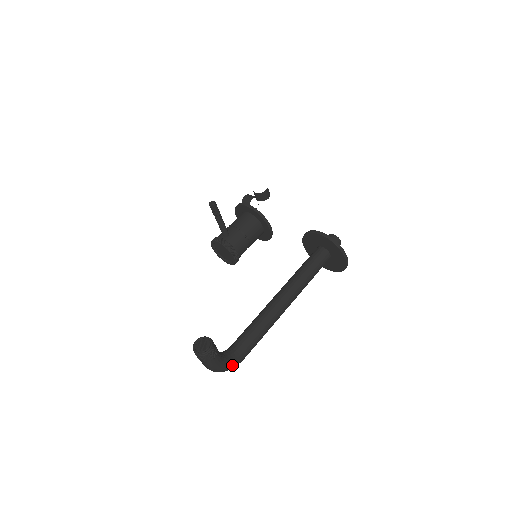
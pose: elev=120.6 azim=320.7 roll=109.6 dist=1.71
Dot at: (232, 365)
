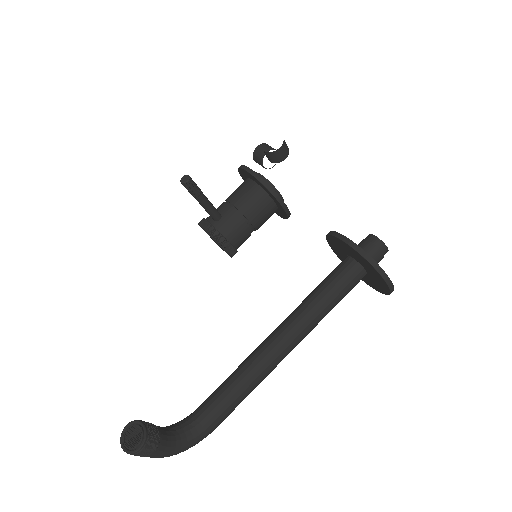
Dot at: (192, 444)
